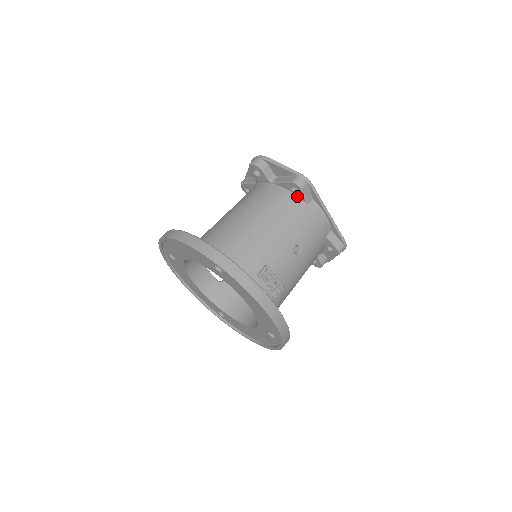
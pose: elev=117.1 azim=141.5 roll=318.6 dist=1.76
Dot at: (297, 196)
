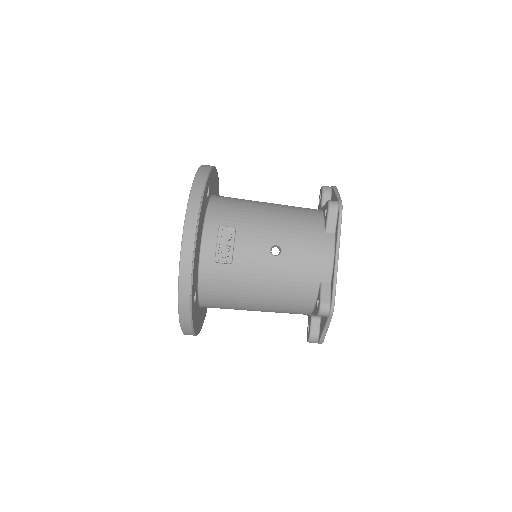
Dot at: (325, 221)
